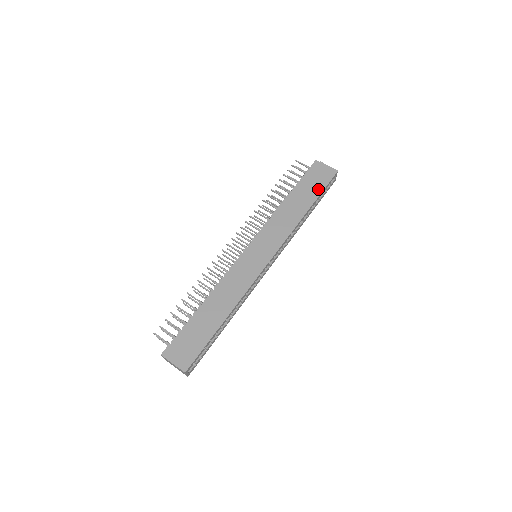
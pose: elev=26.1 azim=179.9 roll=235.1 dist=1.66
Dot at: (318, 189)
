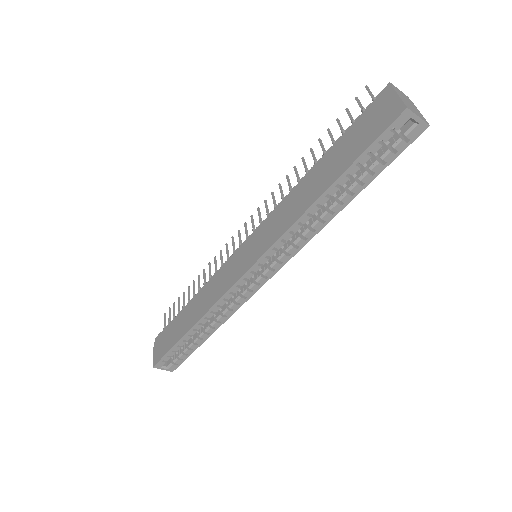
Dot at: (355, 151)
